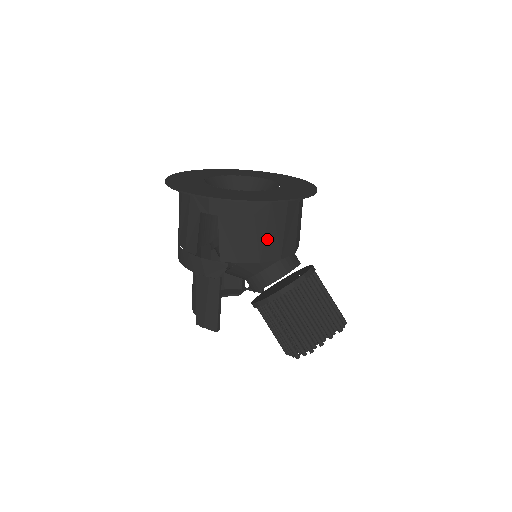
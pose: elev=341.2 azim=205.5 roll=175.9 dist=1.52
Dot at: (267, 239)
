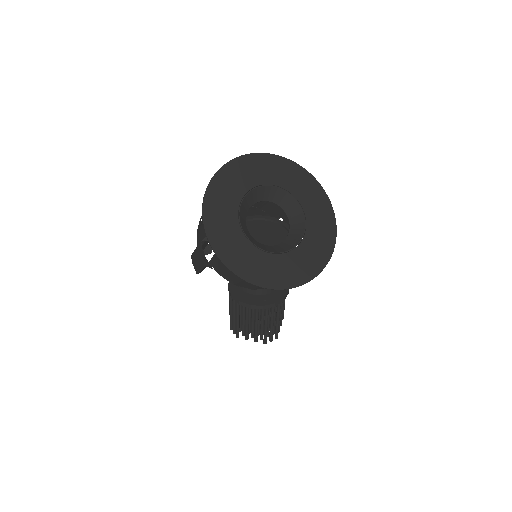
Dot at: occluded
